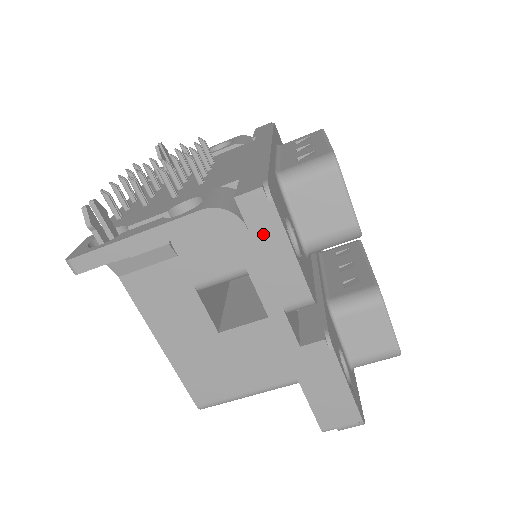
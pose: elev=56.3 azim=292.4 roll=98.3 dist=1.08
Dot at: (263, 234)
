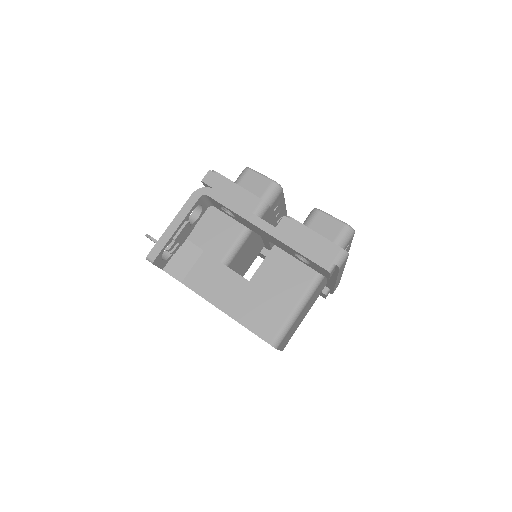
Dot at: (222, 187)
